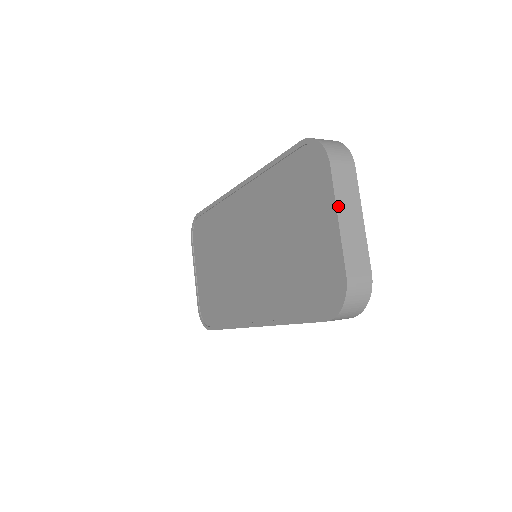
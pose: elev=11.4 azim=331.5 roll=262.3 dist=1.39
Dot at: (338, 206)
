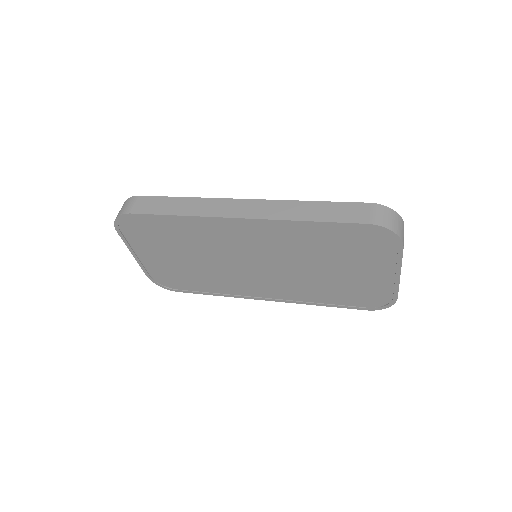
Dot at: occluded
